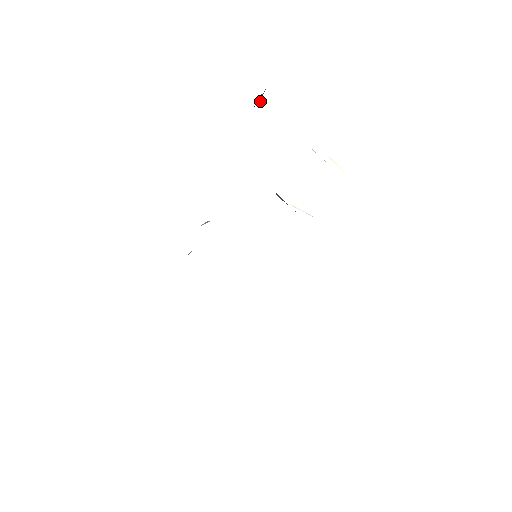
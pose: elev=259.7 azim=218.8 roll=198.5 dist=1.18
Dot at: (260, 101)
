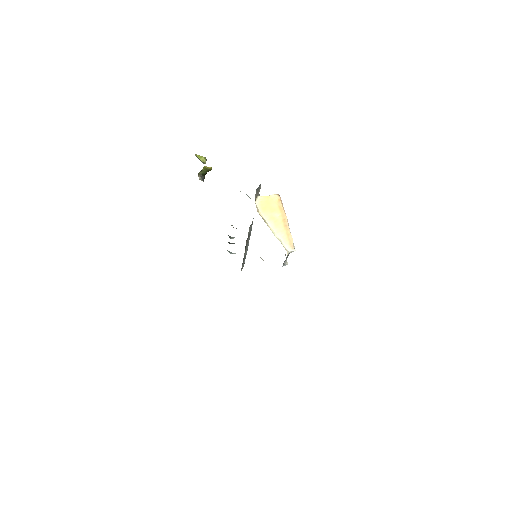
Dot at: (211, 169)
